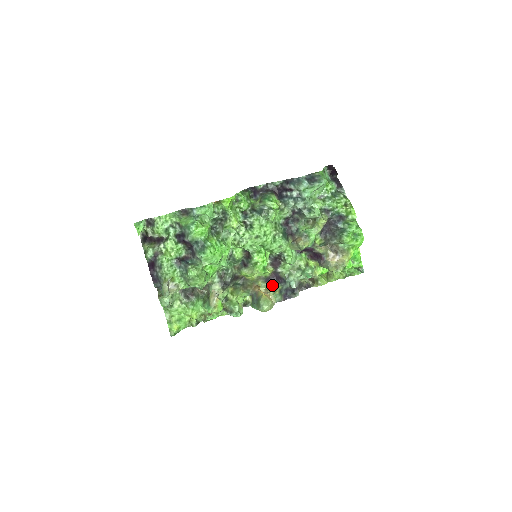
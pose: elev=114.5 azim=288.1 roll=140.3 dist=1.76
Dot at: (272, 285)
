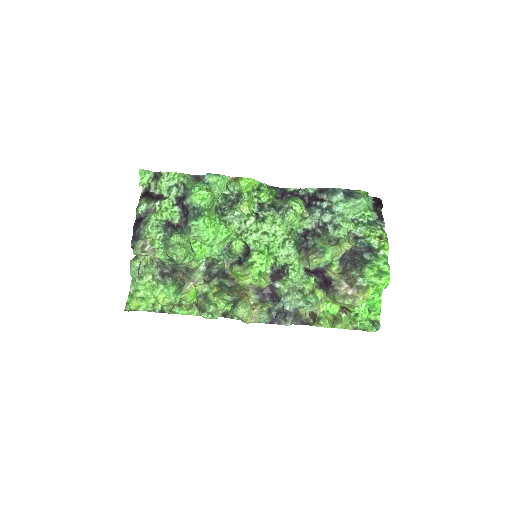
Dot at: (263, 300)
